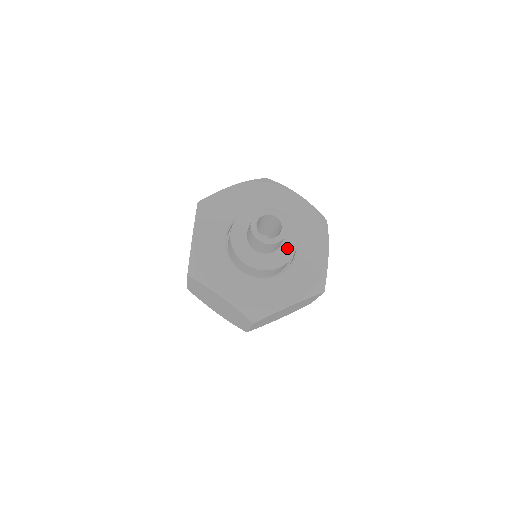
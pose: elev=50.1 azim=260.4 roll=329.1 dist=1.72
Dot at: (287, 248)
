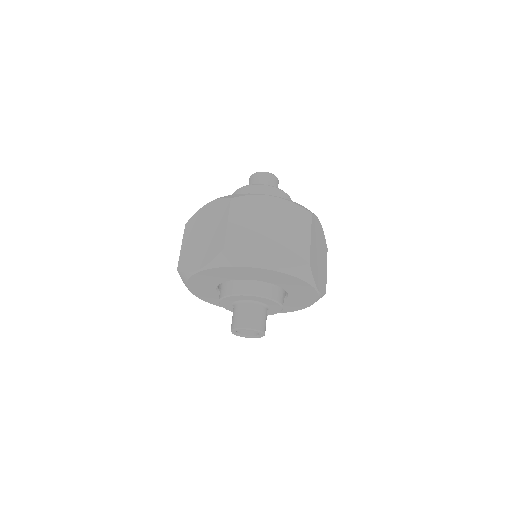
Dot at: (274, 309)
